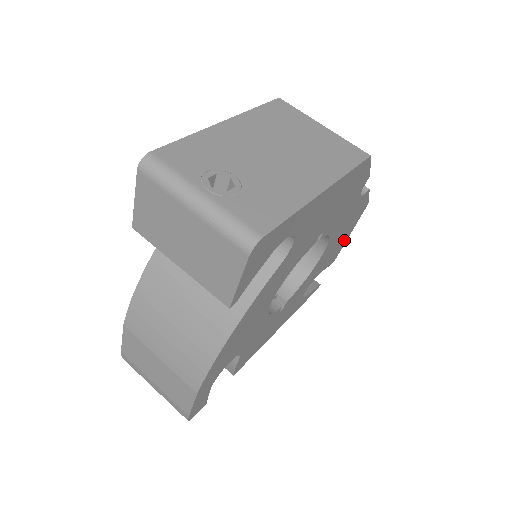
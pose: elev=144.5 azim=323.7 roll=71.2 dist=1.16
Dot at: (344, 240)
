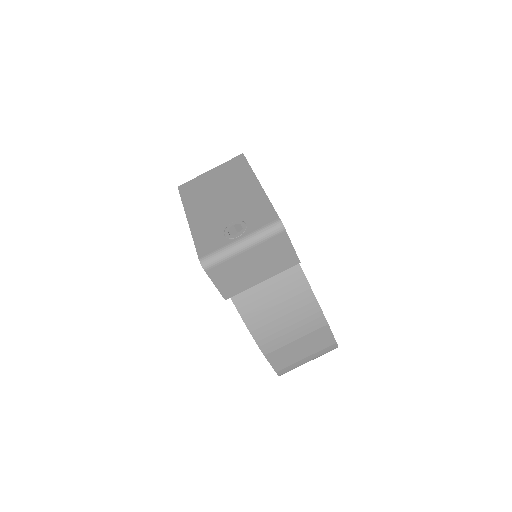
Dot at: occluded
